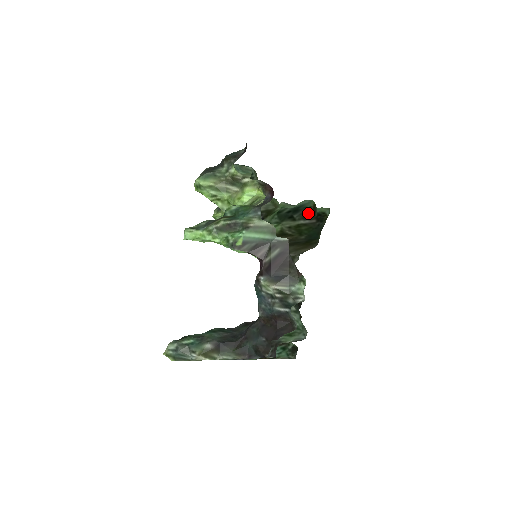
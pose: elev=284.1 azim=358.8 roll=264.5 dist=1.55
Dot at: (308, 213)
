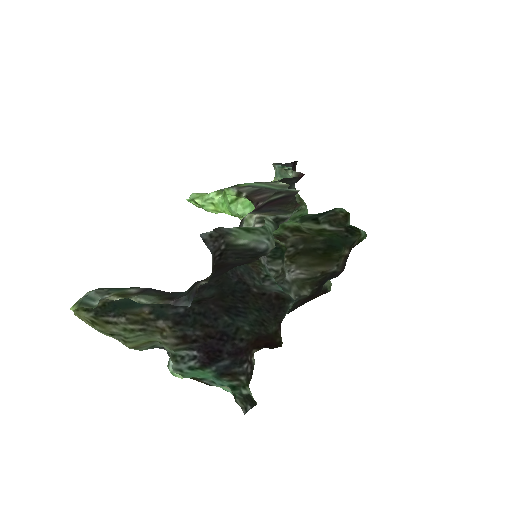
Dot at: (337, 218)
